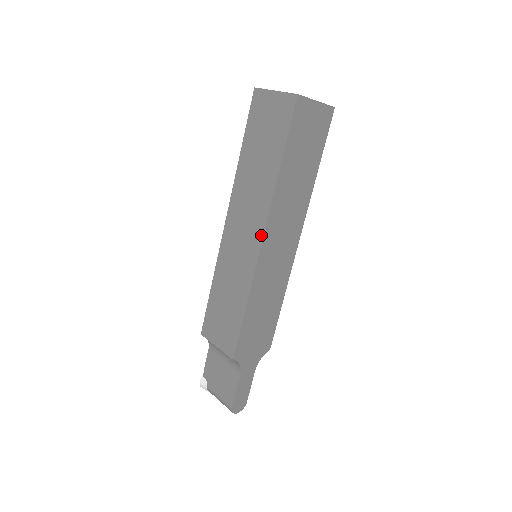
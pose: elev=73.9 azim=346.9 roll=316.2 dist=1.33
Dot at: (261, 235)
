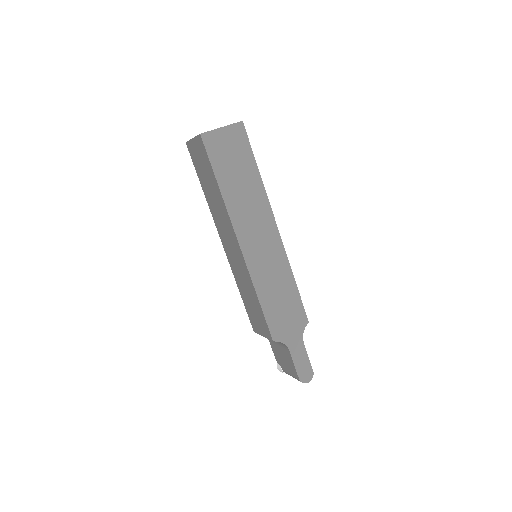
Dot at: (237, 241)
